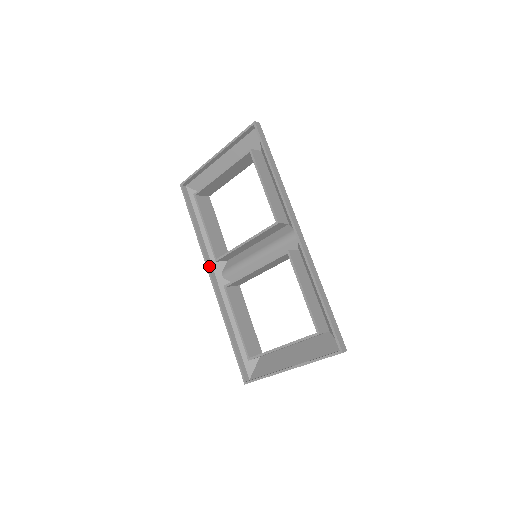
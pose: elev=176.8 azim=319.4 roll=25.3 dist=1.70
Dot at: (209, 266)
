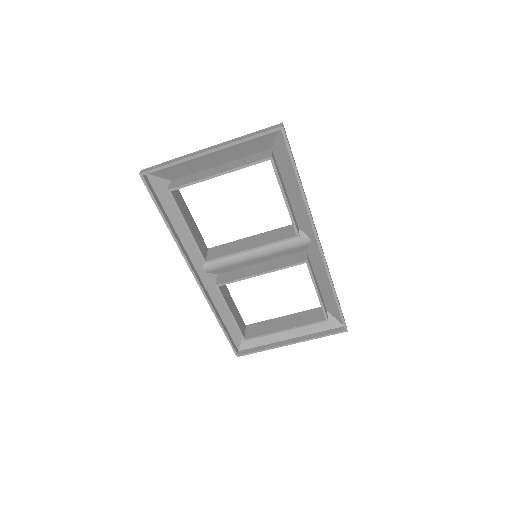
Dot at: (191, 266)
